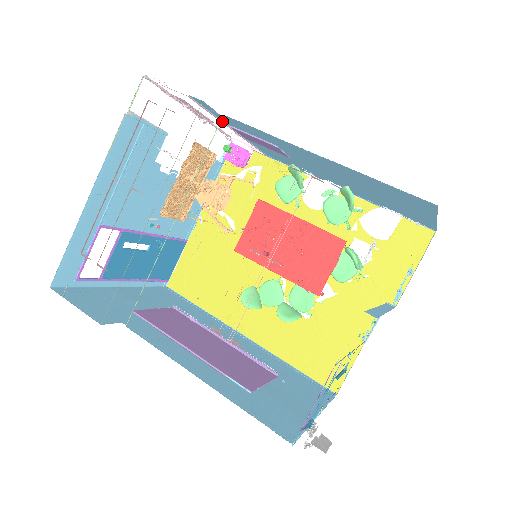
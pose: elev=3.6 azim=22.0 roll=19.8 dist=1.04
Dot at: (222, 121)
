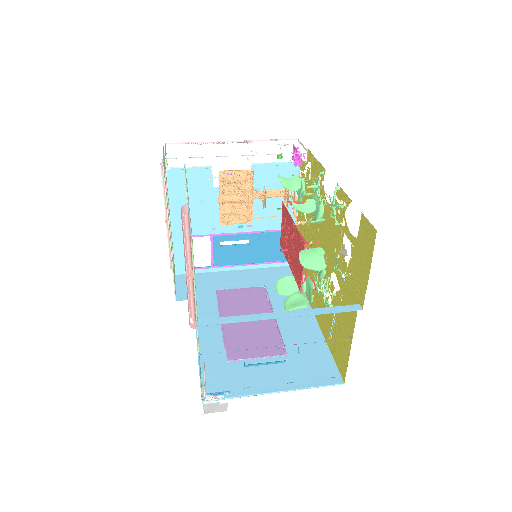
Dot at: occluded
